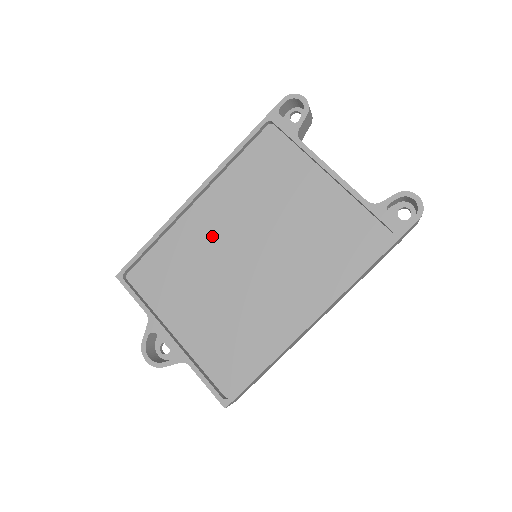
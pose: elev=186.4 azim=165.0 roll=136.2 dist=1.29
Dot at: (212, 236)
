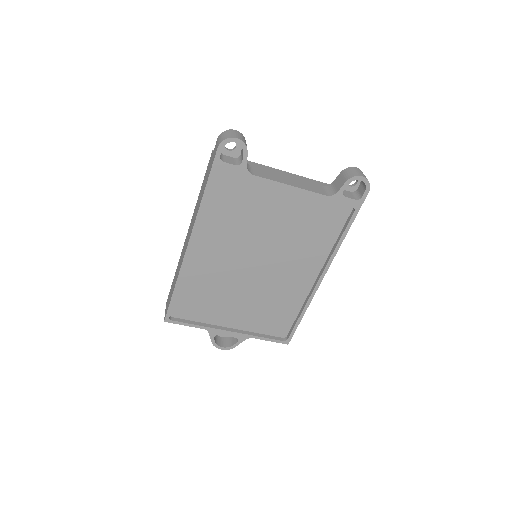
Dot at: (219, 265)
